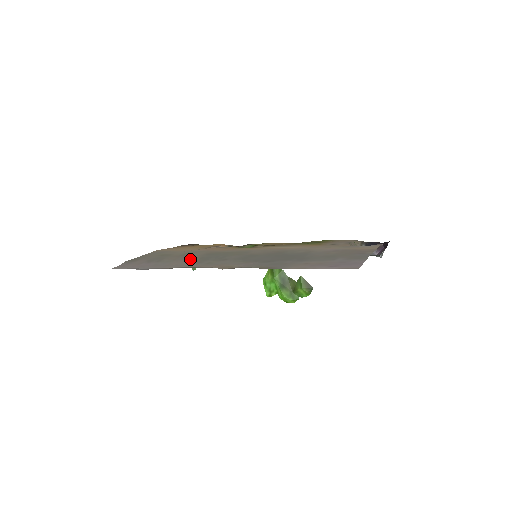
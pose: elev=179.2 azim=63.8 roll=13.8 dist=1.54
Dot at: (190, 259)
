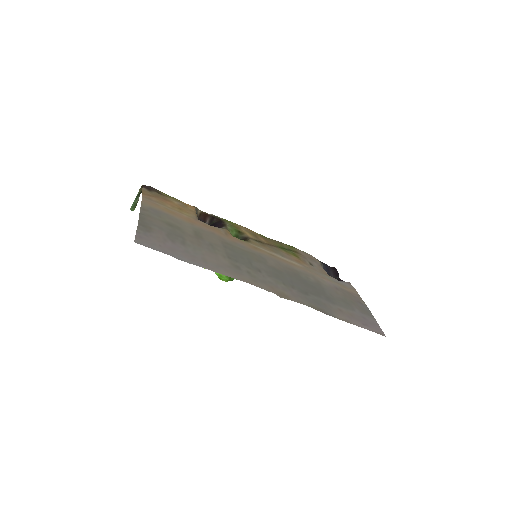
Dot at: (218, 253)
